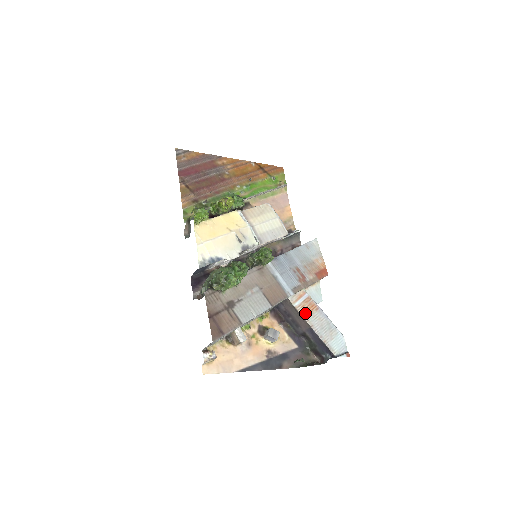
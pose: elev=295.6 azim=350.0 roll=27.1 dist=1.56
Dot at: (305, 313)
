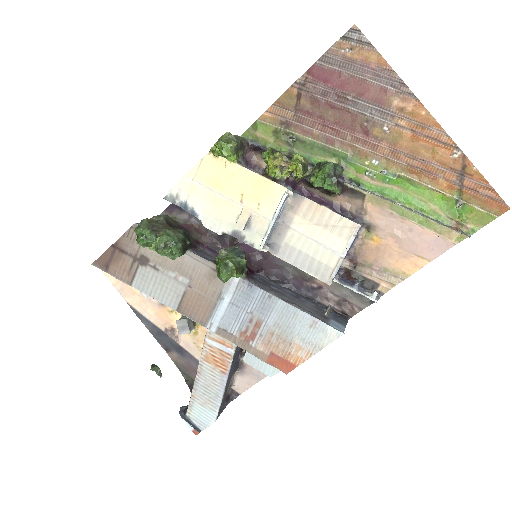
Dot at: (207, 357)
